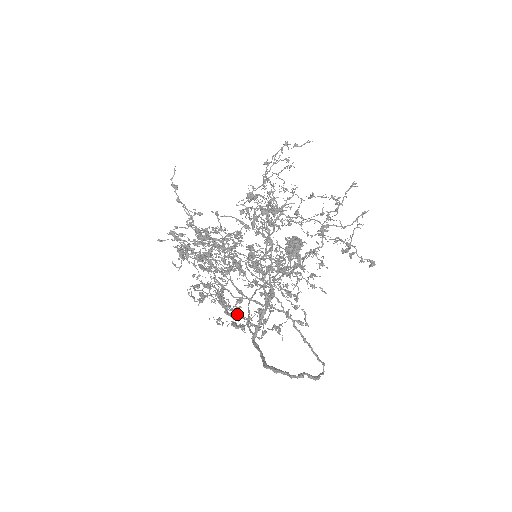
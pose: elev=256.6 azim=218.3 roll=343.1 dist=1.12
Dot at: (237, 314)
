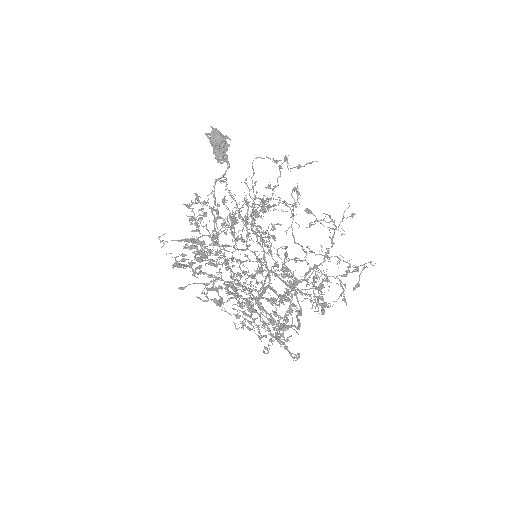
Dot at: occluded
